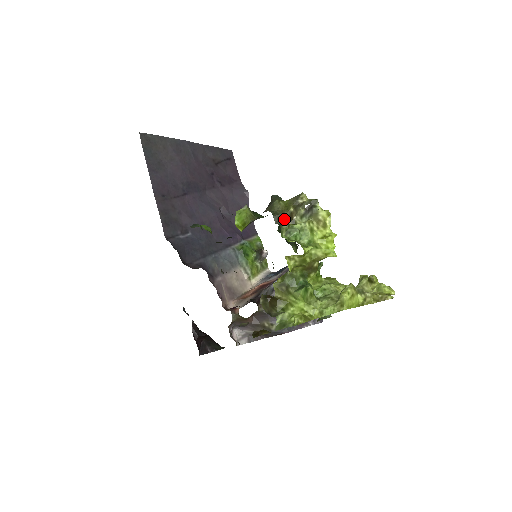
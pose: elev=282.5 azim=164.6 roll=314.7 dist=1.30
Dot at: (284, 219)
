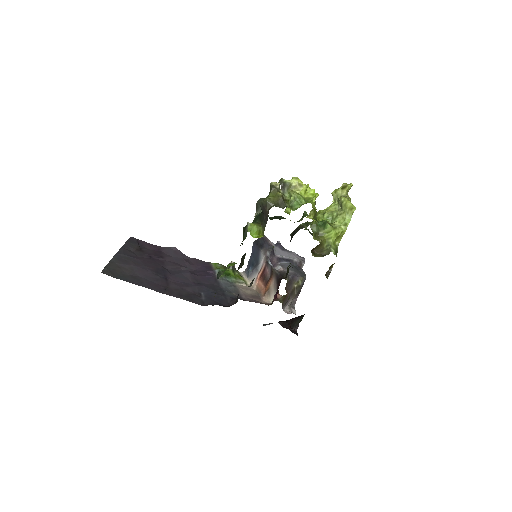
Dot at: (284, 202)
